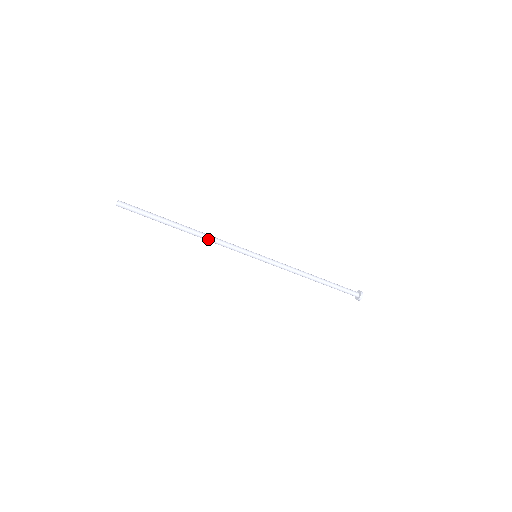
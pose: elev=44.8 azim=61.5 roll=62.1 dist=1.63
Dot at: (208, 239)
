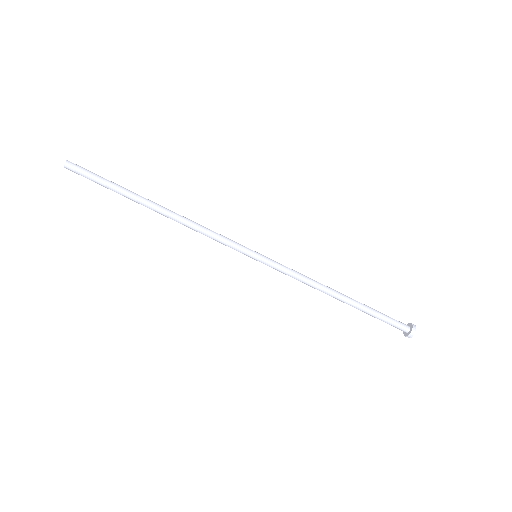
Dot at: (188, 223)
